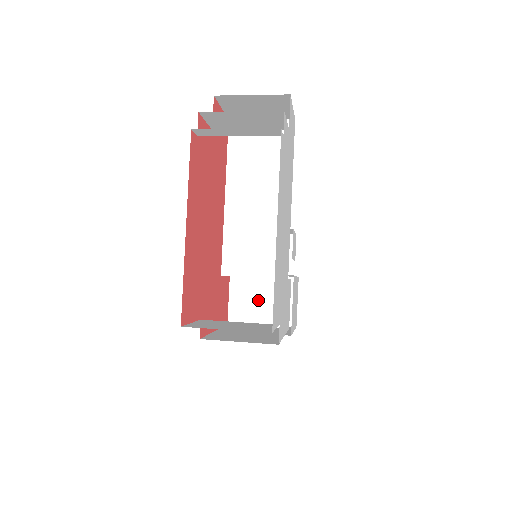
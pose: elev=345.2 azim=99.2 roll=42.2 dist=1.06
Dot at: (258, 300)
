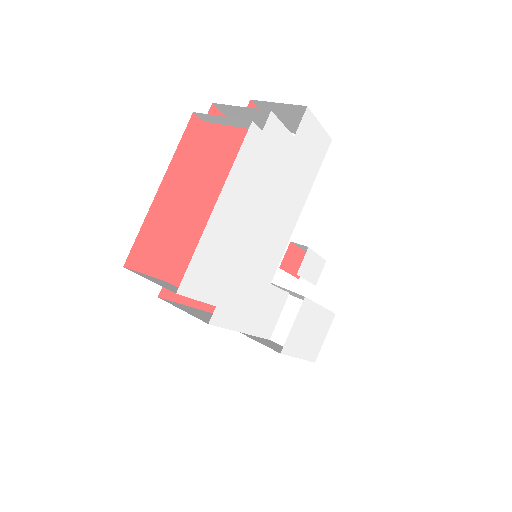
Dot at: occluded
